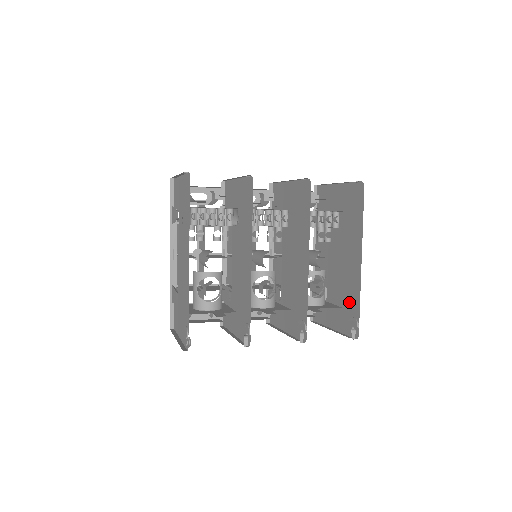
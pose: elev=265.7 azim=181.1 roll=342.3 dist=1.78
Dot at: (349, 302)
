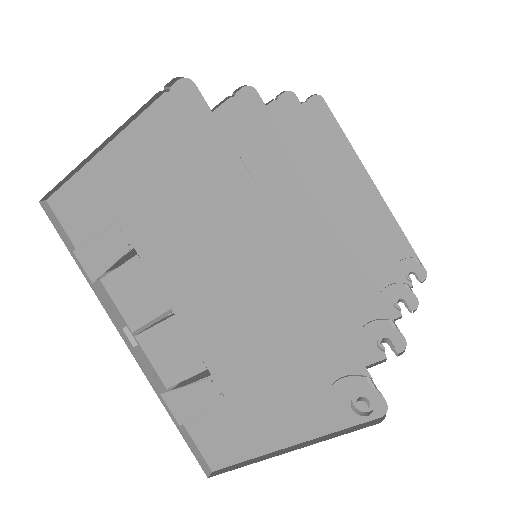
Dot at: occluded
